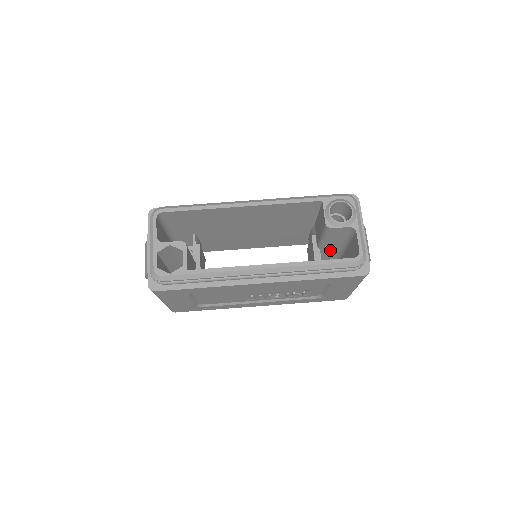
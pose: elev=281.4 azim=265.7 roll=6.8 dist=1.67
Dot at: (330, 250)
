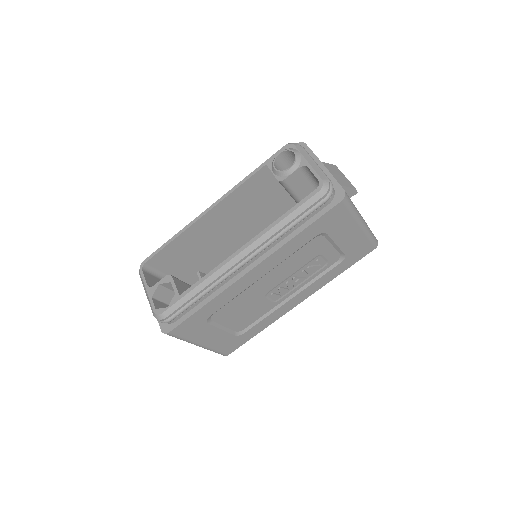
Dot at: occluded
